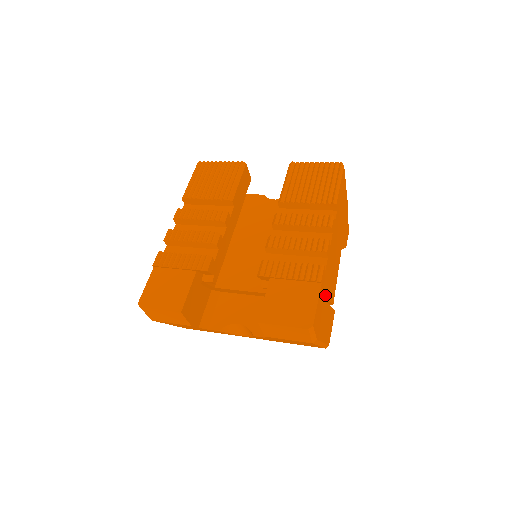
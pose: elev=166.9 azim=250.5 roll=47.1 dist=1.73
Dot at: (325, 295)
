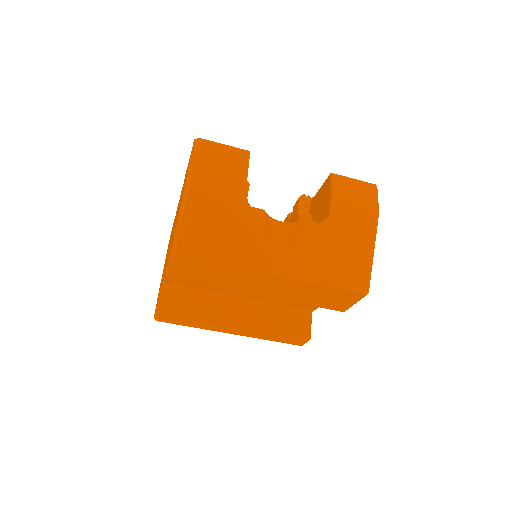
Dot at: occluded
